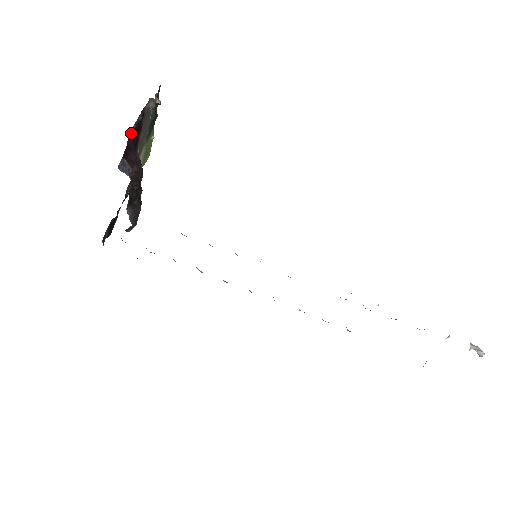
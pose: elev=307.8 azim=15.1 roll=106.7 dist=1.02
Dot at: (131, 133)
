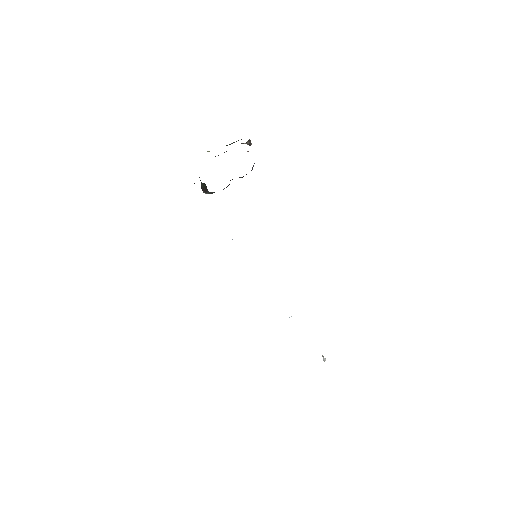
Dot at: occluded
